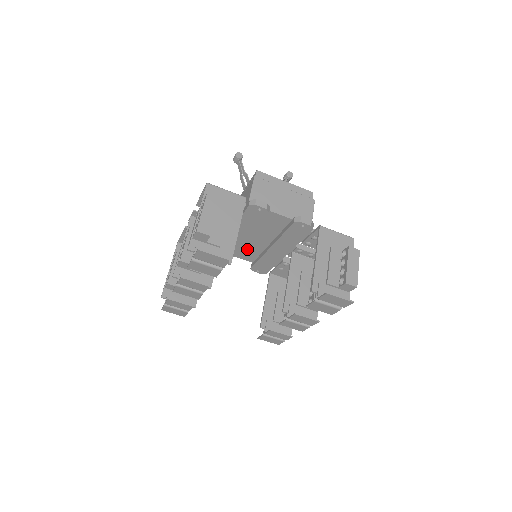
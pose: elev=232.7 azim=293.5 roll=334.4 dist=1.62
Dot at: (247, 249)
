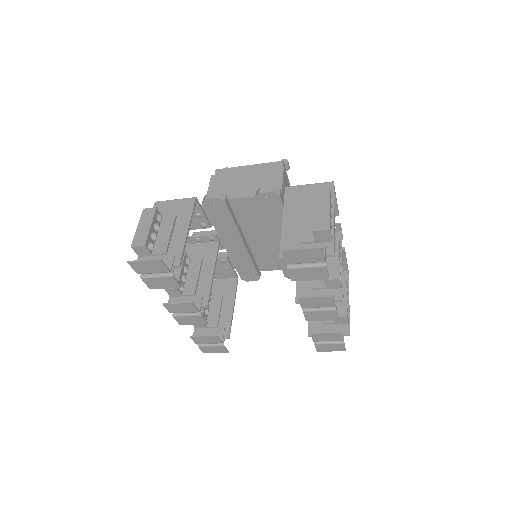
Dot at: (262, 256)
